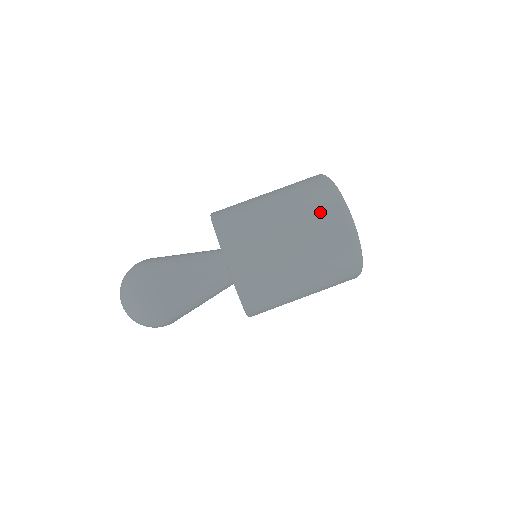
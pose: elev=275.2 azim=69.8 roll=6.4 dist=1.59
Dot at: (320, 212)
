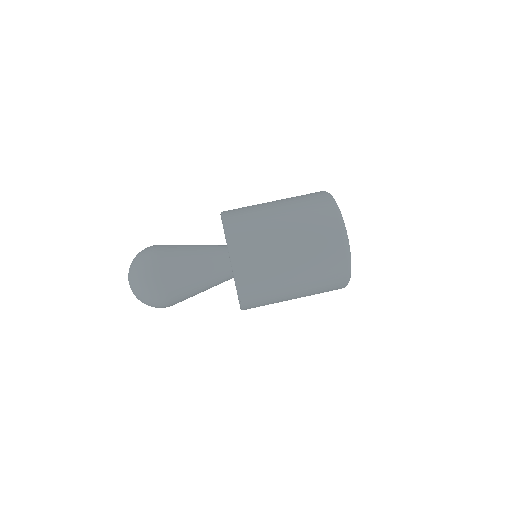
Dot at: (319, 223)
